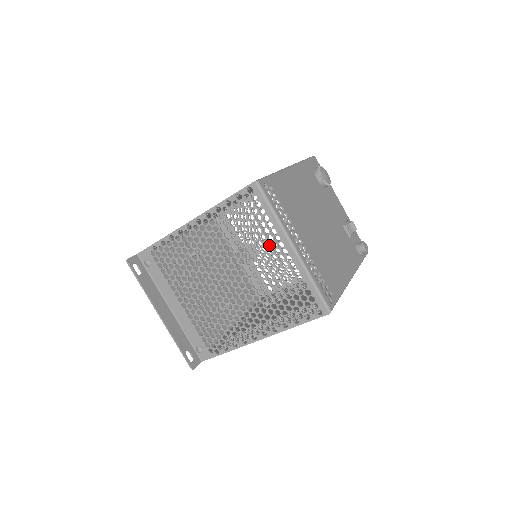
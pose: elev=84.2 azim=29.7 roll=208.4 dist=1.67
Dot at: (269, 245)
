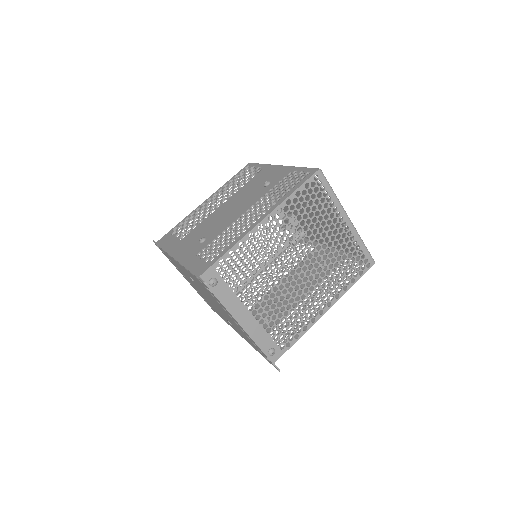
Dot at: (332, 222)
